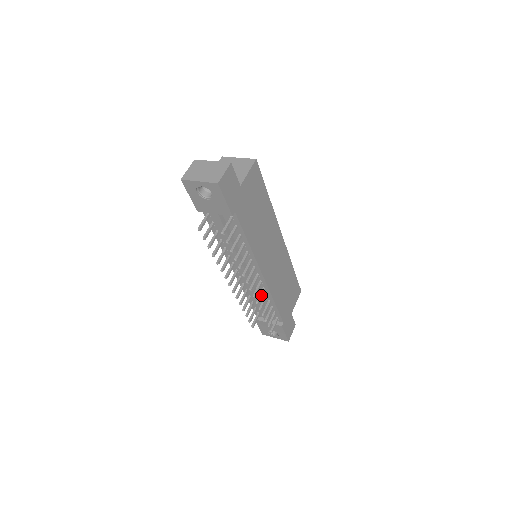
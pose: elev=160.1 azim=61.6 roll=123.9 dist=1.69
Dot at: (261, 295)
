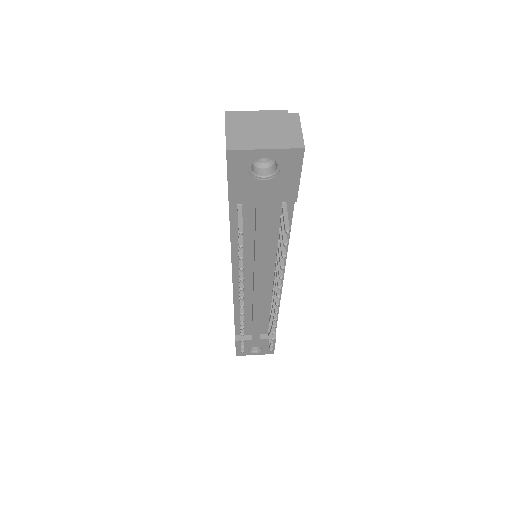
Dot at: occluded
